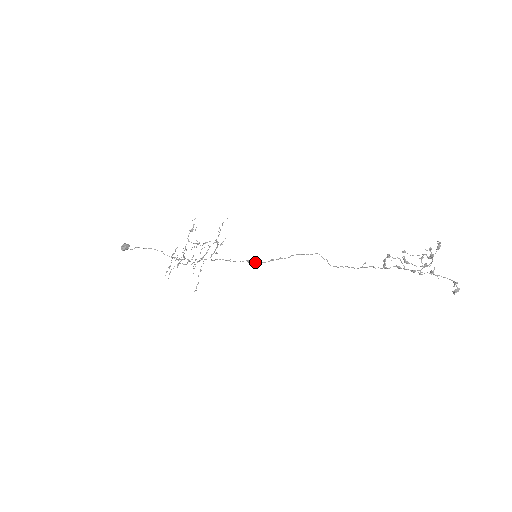
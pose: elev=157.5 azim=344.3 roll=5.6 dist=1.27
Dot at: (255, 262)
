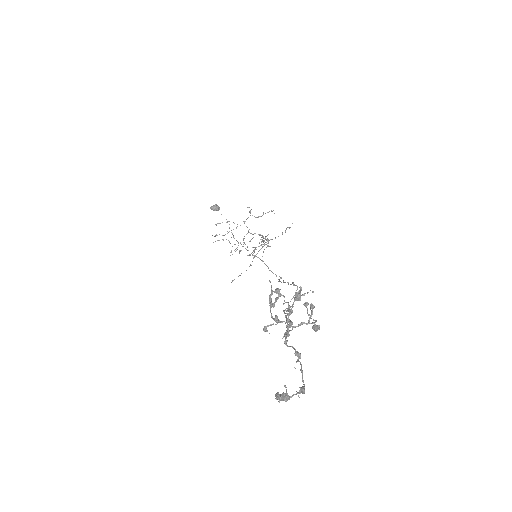
Dot at: (279, 280)
